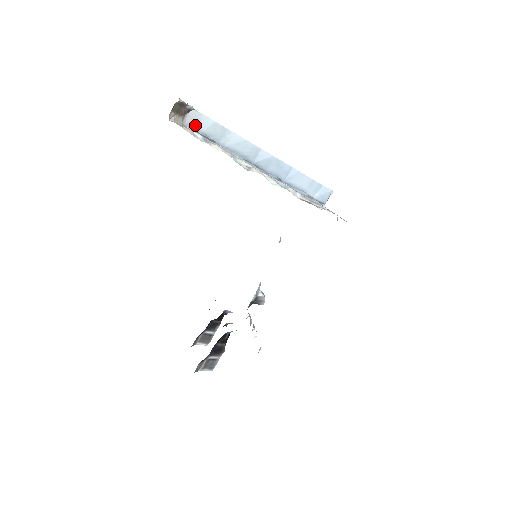
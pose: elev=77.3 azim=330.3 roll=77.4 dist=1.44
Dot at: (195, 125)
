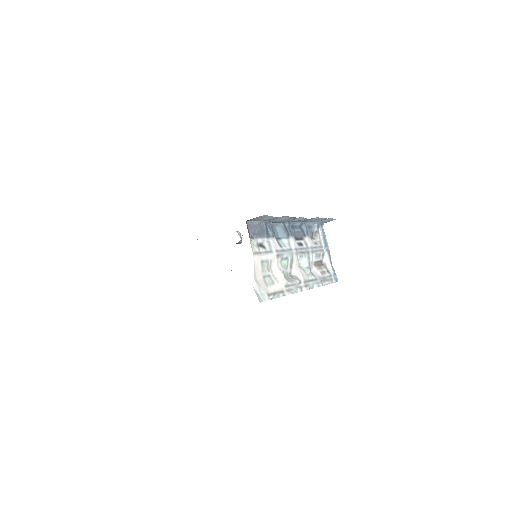
Dot at: (256, 220)
